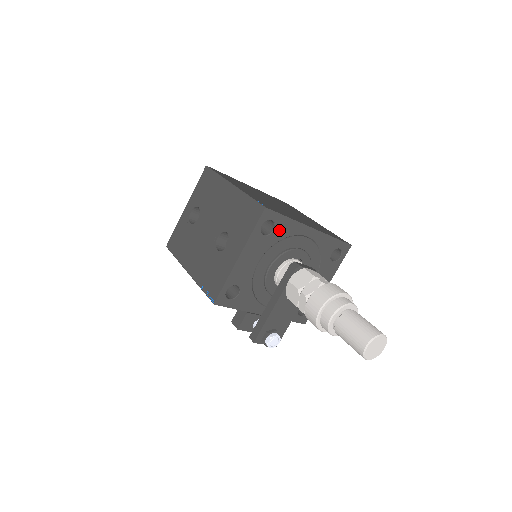
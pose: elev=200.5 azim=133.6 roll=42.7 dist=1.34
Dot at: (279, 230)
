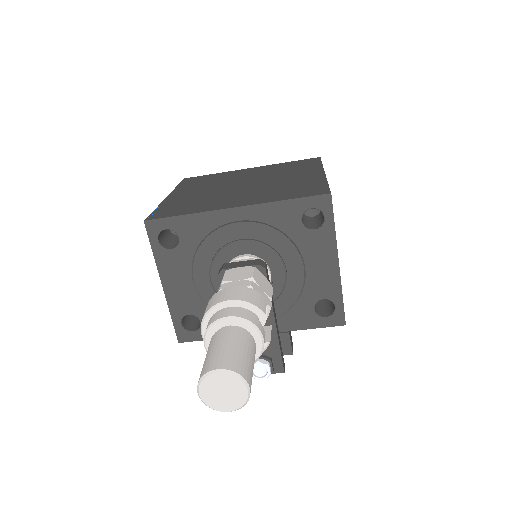
Dot at: (186, 234)
